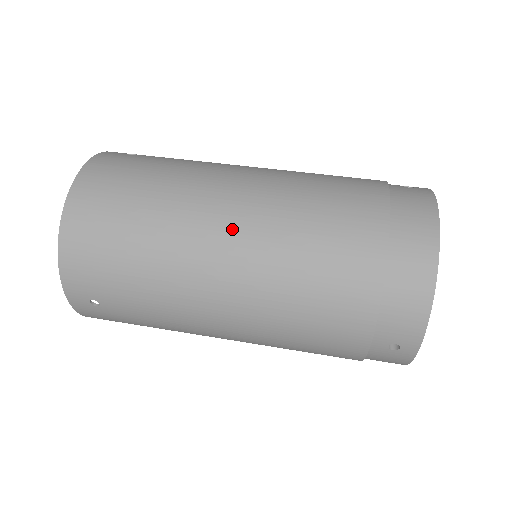
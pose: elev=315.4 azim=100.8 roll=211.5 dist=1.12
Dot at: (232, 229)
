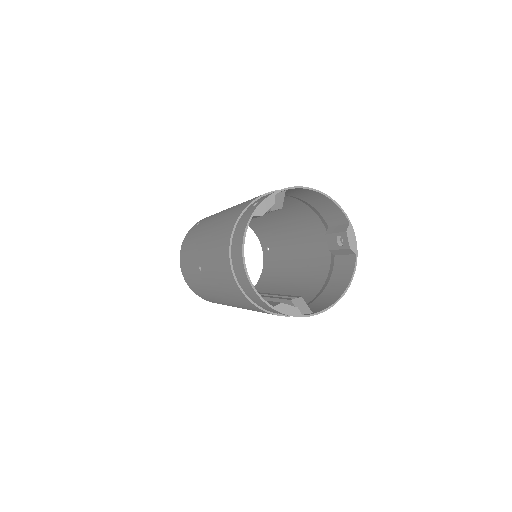
Dot at: occluded
